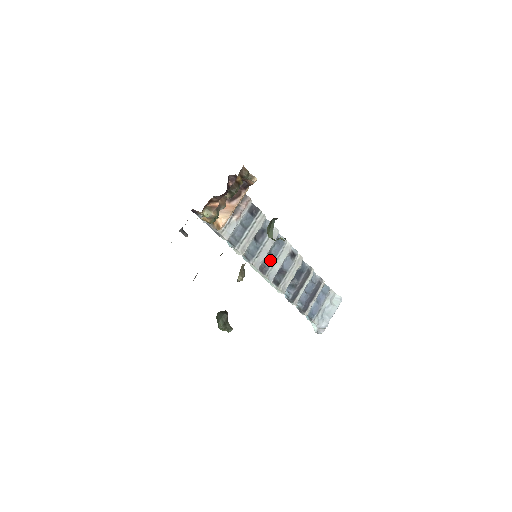
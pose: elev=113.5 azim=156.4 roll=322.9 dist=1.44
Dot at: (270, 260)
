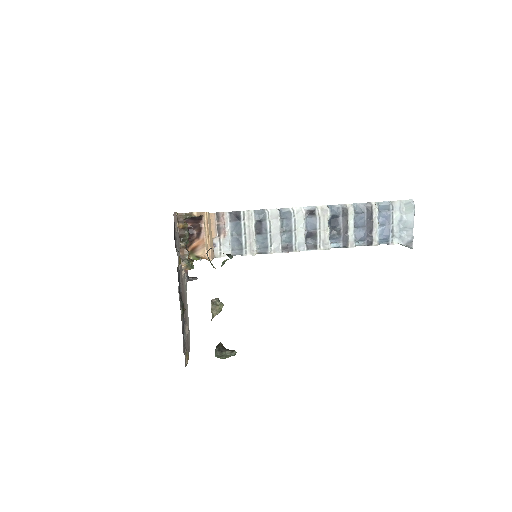
Dot at: (288, 236)
